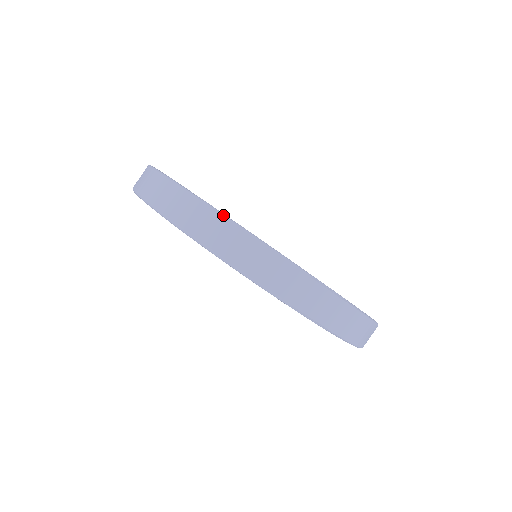
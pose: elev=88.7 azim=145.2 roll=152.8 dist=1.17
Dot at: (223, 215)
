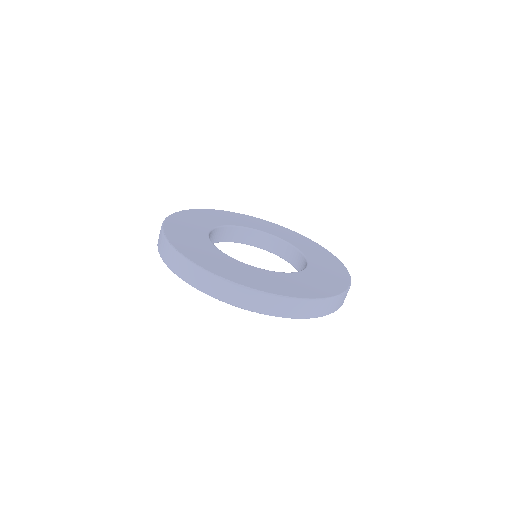
Dot at: (172, 247)
